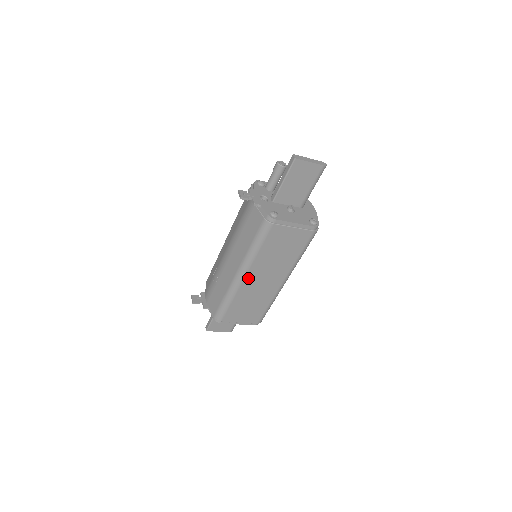
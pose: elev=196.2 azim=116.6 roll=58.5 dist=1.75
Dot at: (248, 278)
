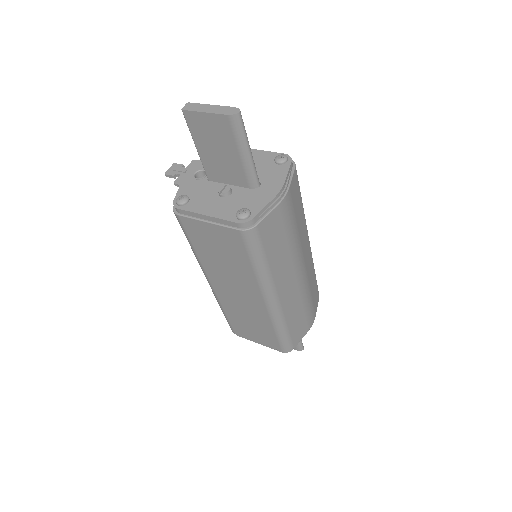
Dot at: (216, 286)
